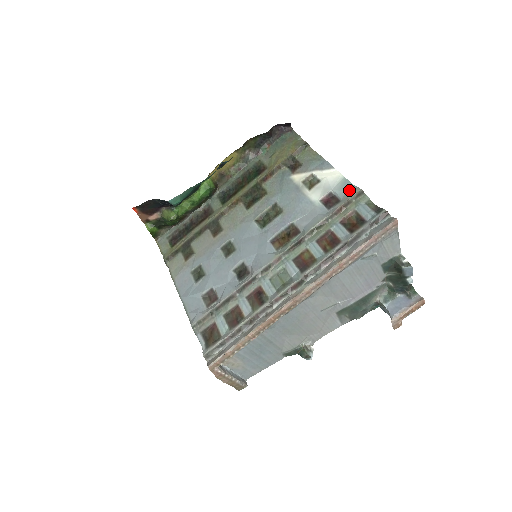
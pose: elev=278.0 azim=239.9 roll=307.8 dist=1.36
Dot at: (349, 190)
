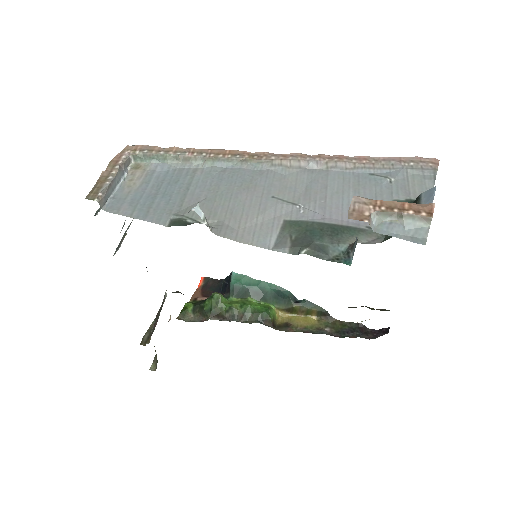
Dot at: occluded
